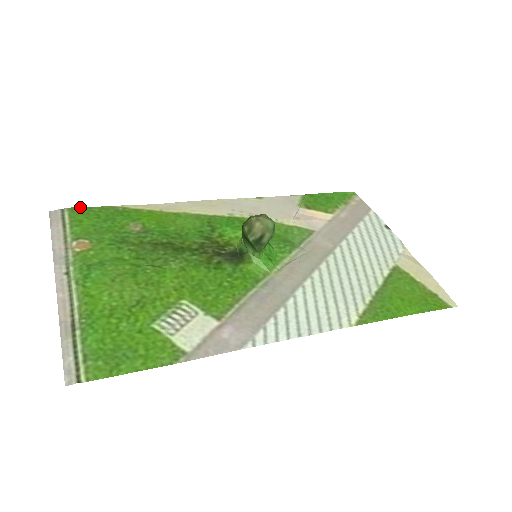
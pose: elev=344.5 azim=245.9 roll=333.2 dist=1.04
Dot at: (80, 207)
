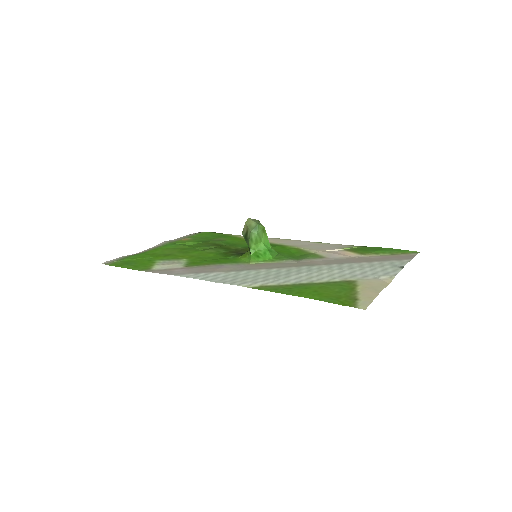
Dot at: (212, 232)
